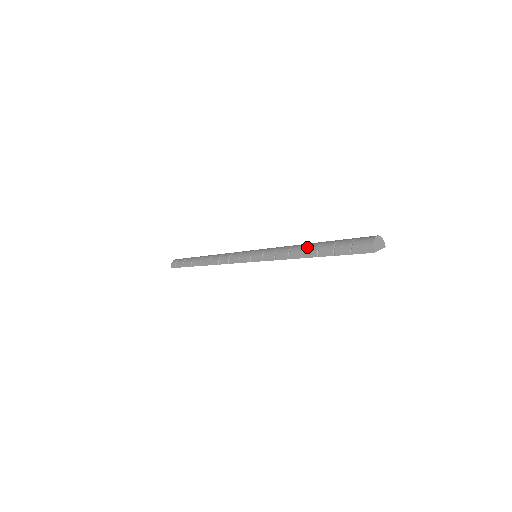
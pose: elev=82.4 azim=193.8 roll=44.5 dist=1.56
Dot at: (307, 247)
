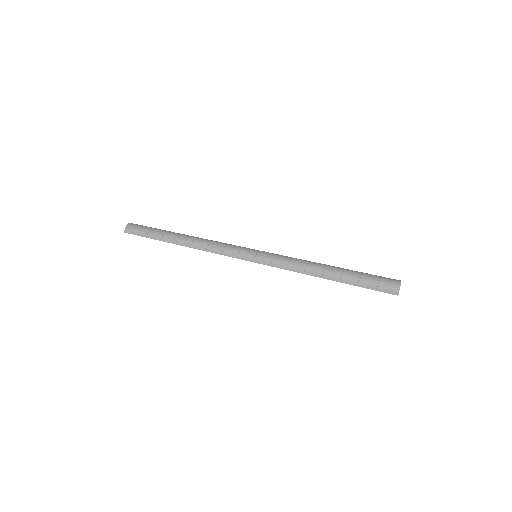
Dot at: (328, 269)
